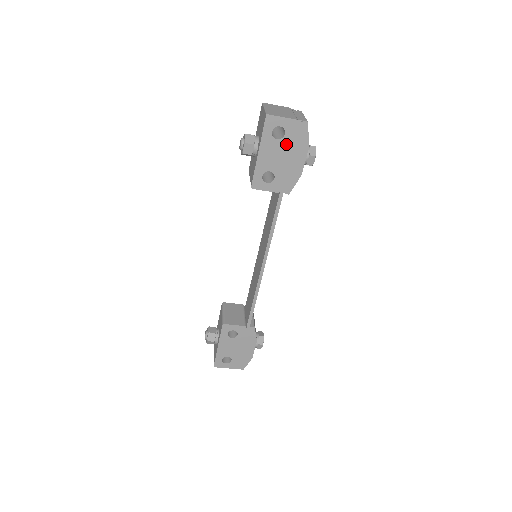
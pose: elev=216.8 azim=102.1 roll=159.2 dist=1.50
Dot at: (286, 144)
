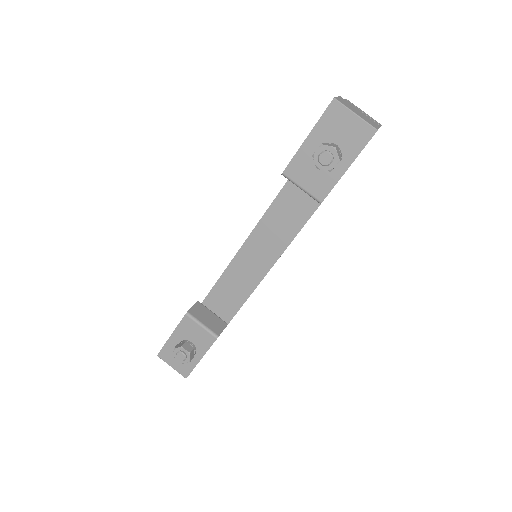
Dot at: occluded
